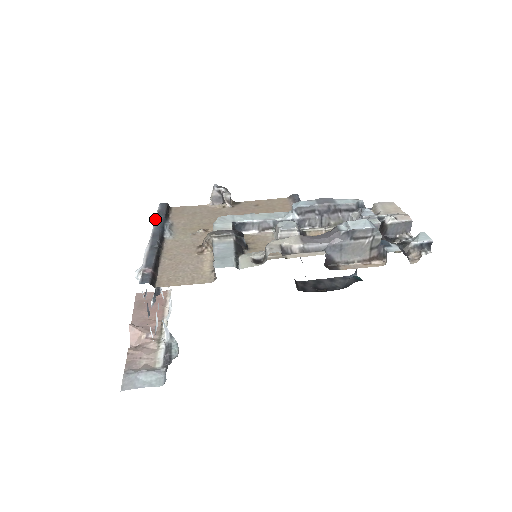
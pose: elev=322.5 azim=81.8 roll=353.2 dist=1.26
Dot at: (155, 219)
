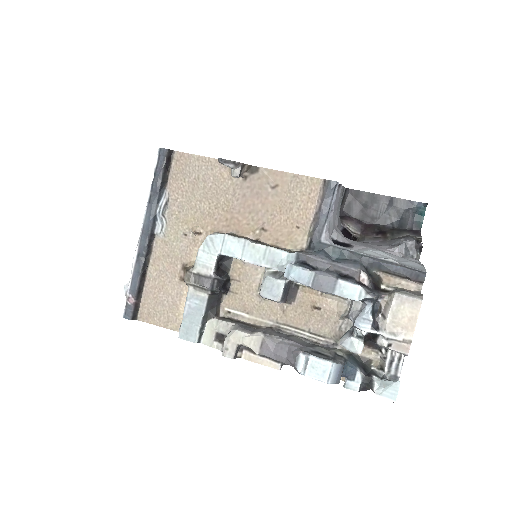
Dot at: (149, 192)
